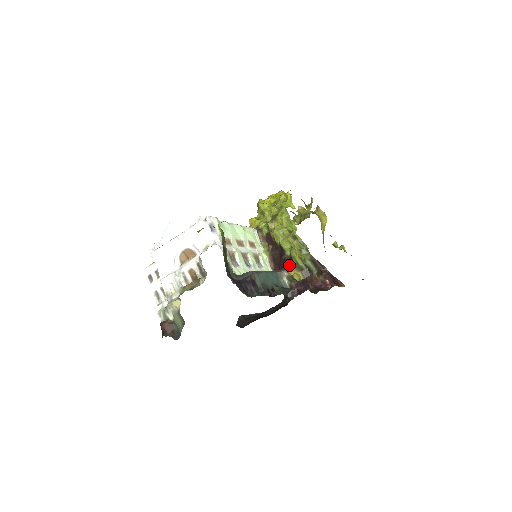
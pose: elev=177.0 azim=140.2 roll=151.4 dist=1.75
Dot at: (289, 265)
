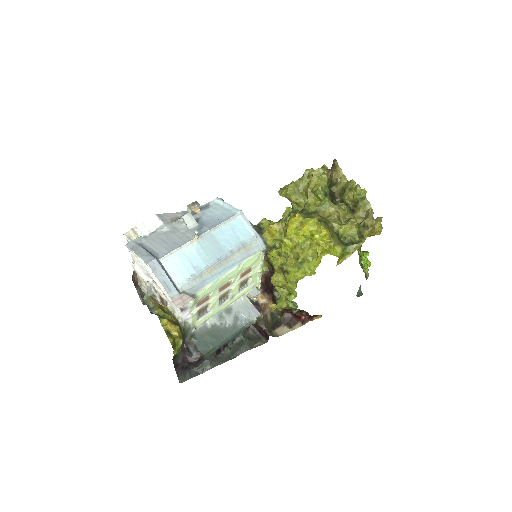
Dot at: (272, 301)
